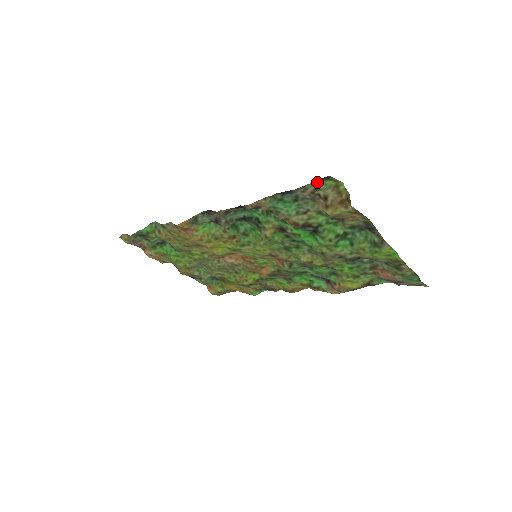
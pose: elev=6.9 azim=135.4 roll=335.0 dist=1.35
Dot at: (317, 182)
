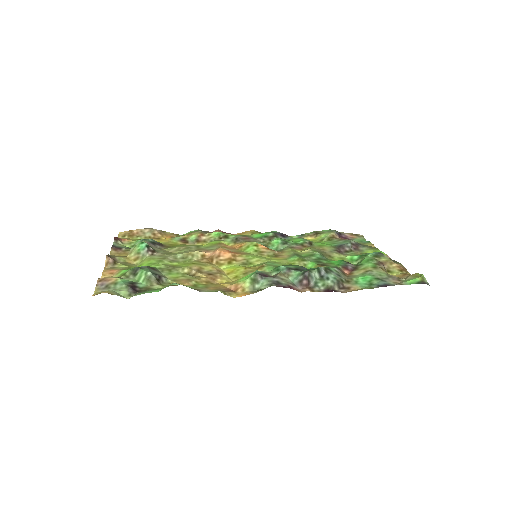
Dot at: (413, 283)
